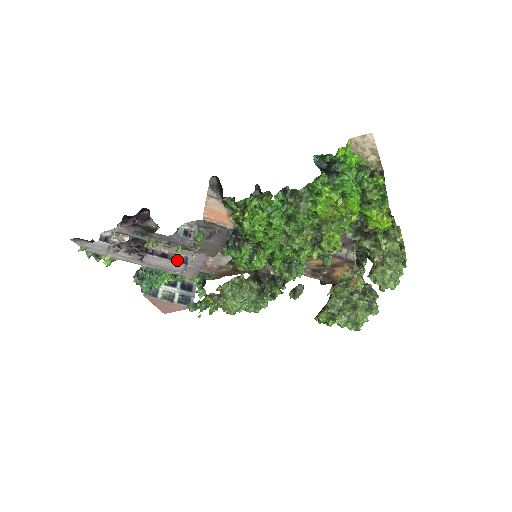
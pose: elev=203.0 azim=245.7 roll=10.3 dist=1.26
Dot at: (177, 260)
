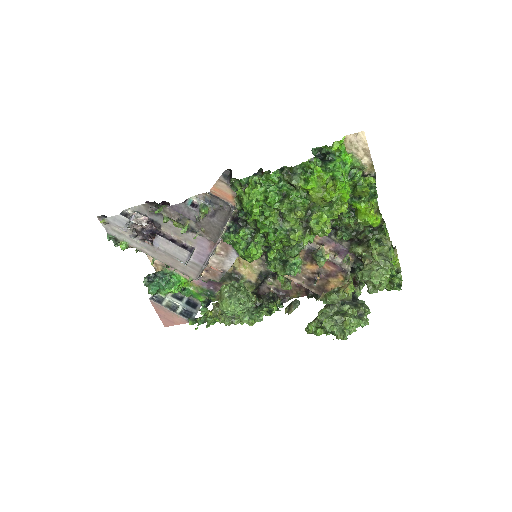
Dot at: (183, 247)
